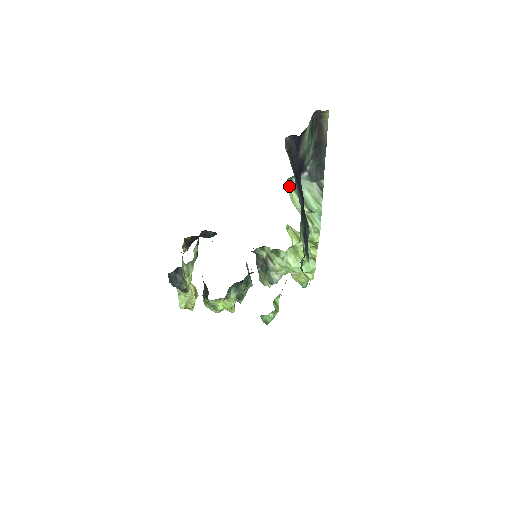
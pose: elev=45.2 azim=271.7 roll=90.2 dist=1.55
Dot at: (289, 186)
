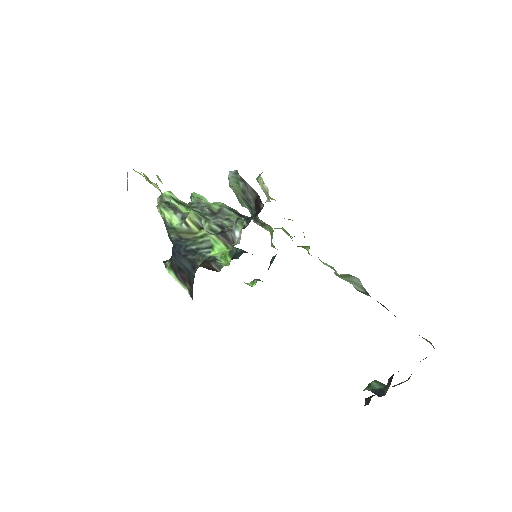
Dot at: occluded
